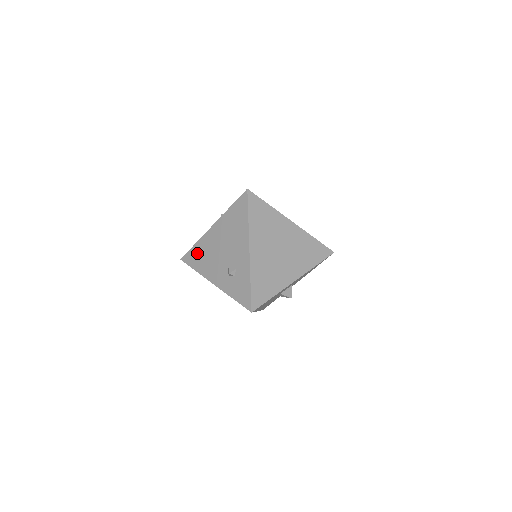
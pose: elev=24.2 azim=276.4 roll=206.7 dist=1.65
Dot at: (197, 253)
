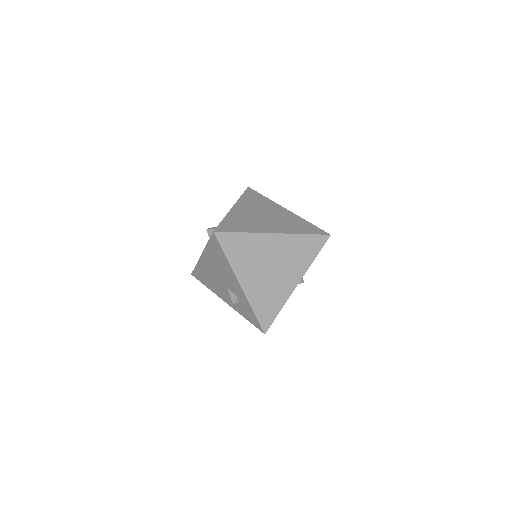
Dot at: (201, 274)
